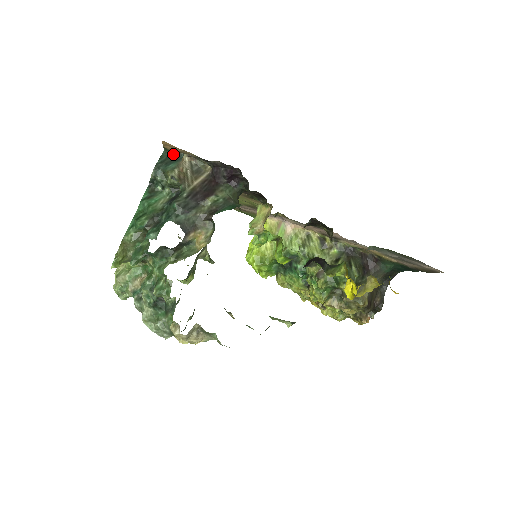
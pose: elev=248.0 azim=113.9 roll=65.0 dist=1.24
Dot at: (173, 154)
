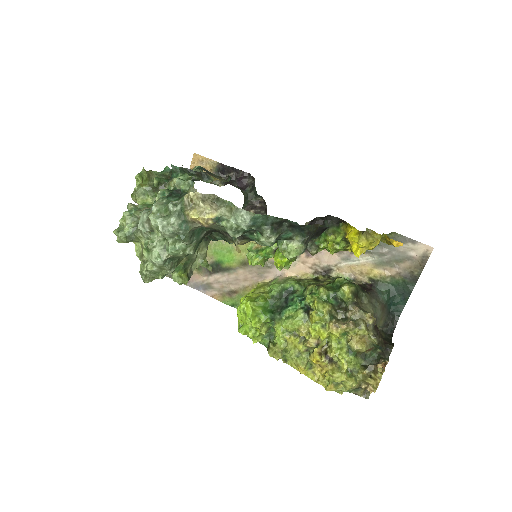
Dot at: occluded
